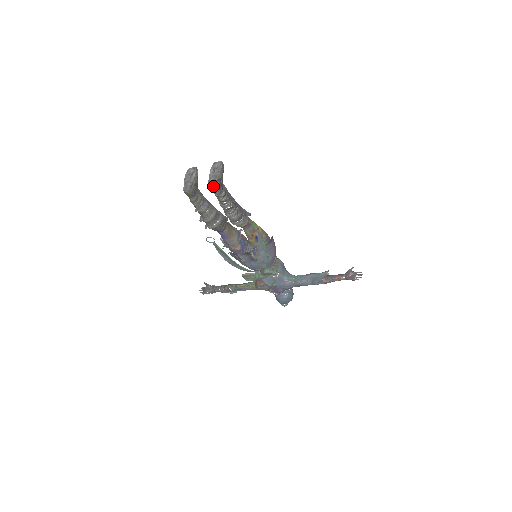
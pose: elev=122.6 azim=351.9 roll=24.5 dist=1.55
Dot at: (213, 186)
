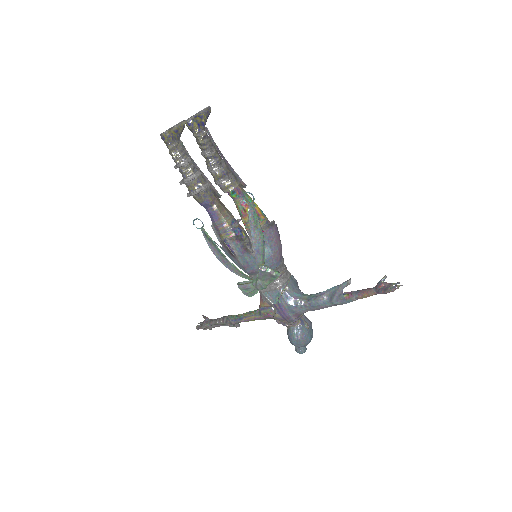
Dot at: (190, 119)
